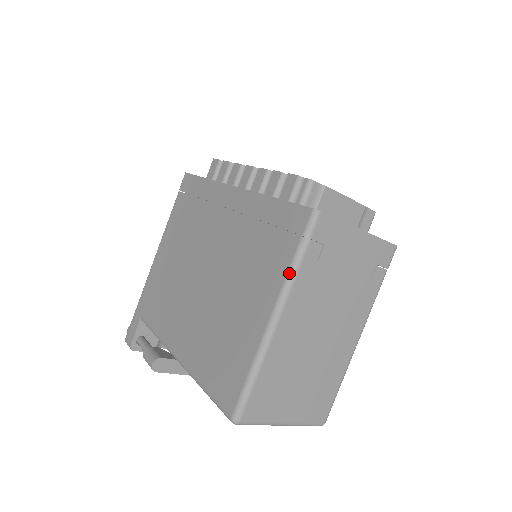
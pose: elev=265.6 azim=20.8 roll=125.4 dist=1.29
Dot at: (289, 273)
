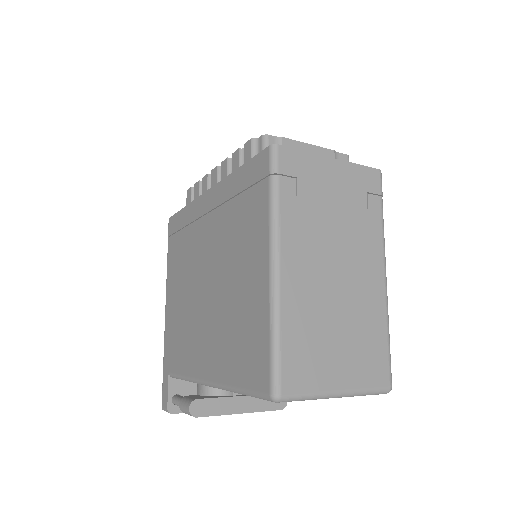
Dot at: (271, 214)
